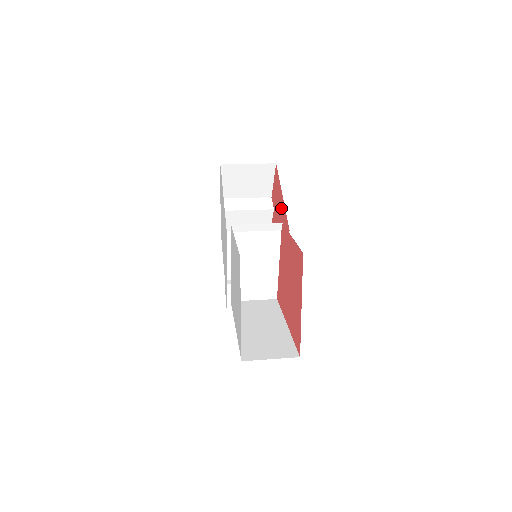
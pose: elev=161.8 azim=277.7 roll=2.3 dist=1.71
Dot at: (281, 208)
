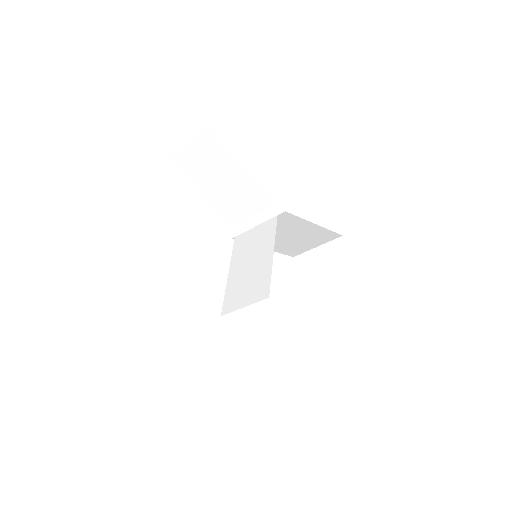
Dot at: occluded
